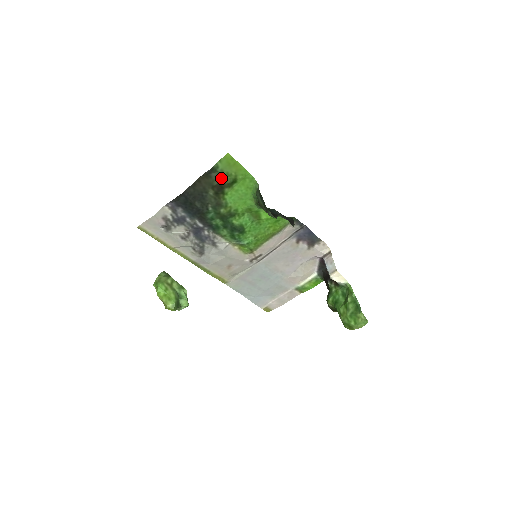
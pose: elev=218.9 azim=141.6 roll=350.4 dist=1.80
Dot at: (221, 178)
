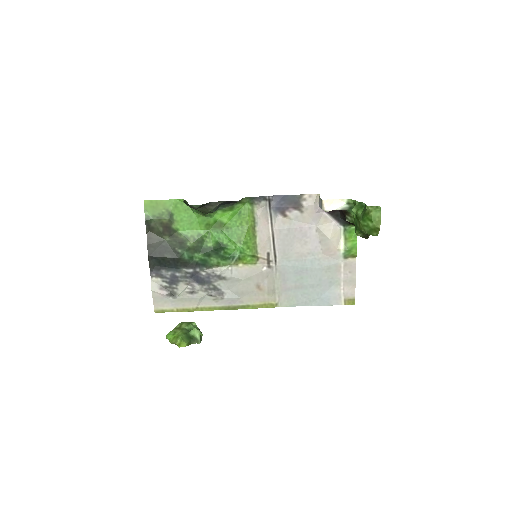
Dot at: (160, 222)
